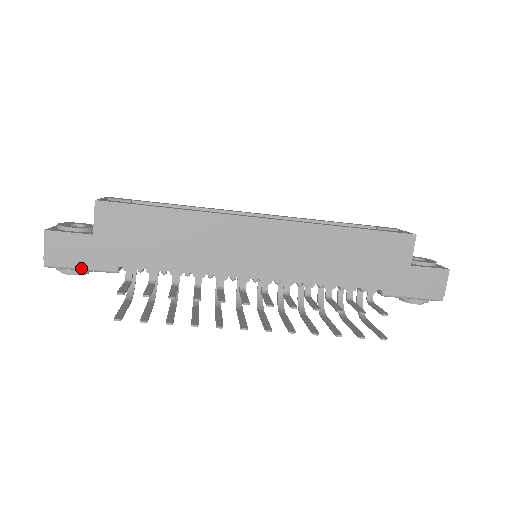
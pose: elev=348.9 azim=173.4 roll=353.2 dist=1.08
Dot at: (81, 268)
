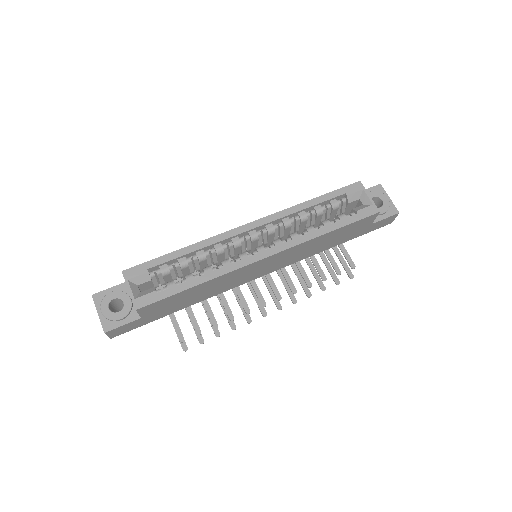
Dot at: occluded
